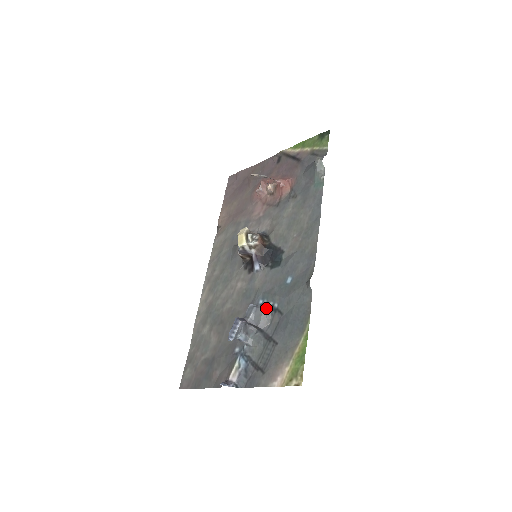
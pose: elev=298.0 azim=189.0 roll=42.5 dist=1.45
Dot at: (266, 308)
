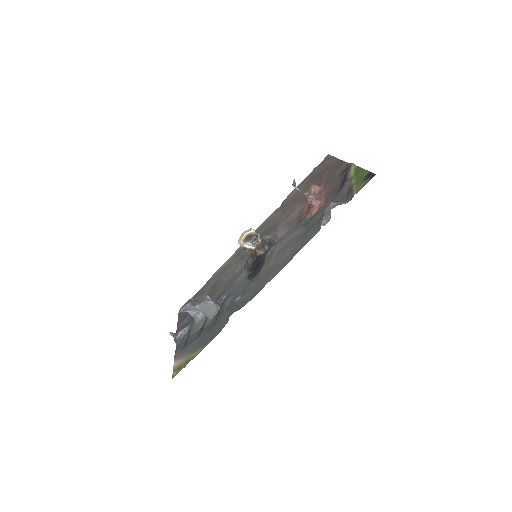
Dot at: (217, 306)
